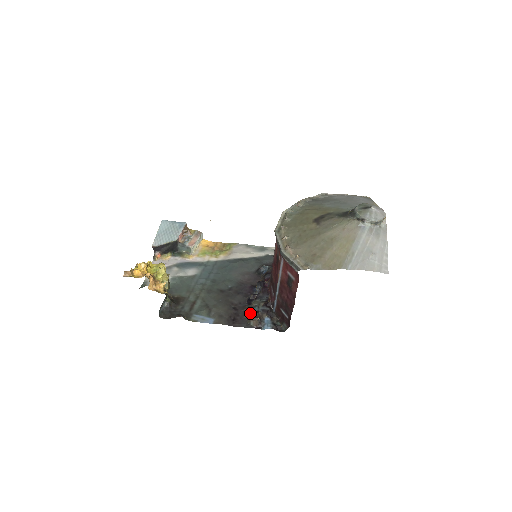
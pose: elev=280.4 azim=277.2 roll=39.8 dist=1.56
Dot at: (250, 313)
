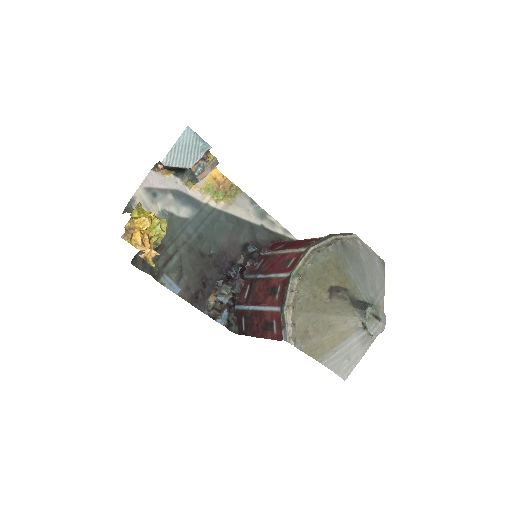
Dot at: (215, 299)
